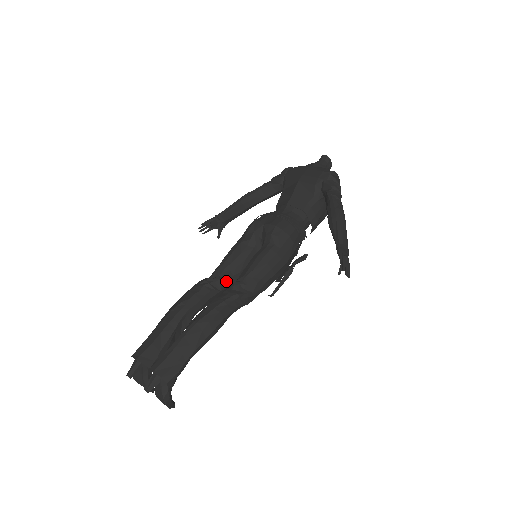
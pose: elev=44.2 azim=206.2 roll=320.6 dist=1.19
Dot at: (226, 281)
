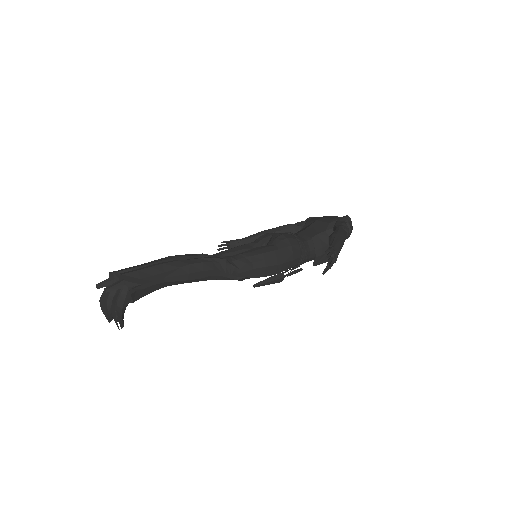
Dot at: occluded
